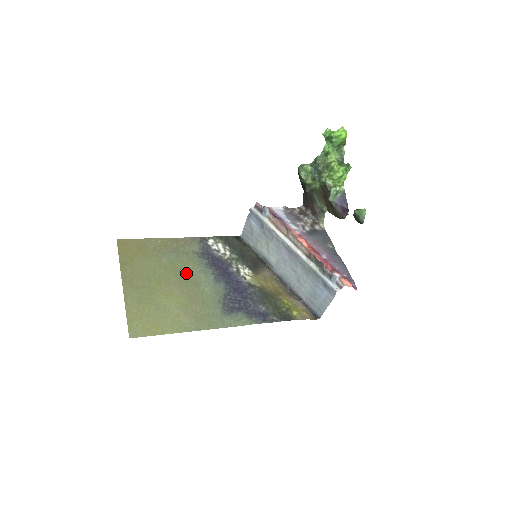
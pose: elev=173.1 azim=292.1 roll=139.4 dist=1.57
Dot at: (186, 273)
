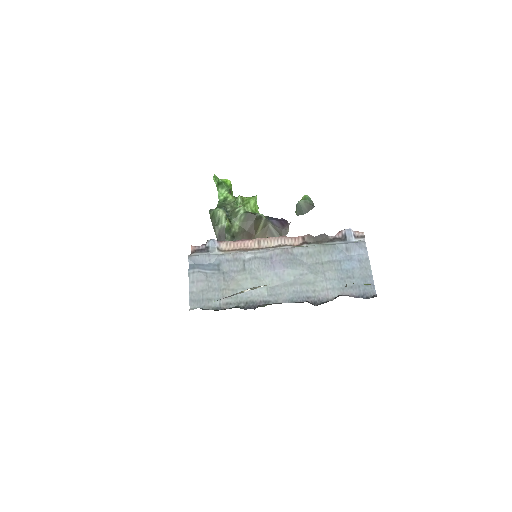
Dot at: occluded
